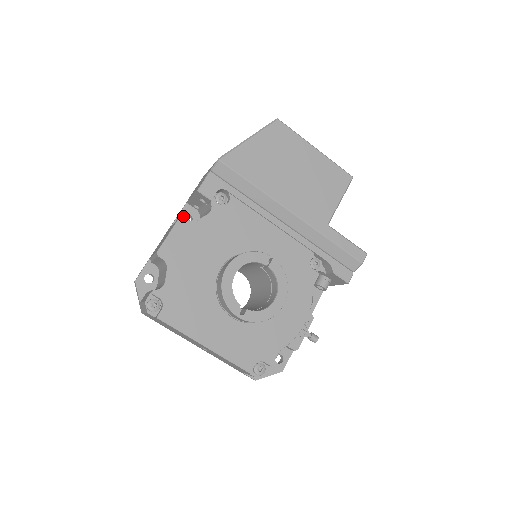
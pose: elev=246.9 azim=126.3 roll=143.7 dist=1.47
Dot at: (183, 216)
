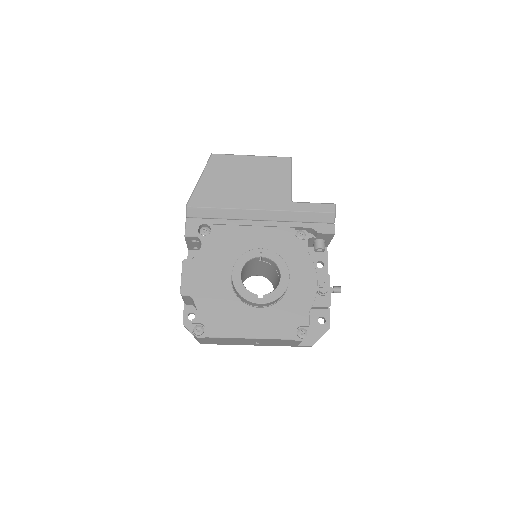
Dot at: occluded
